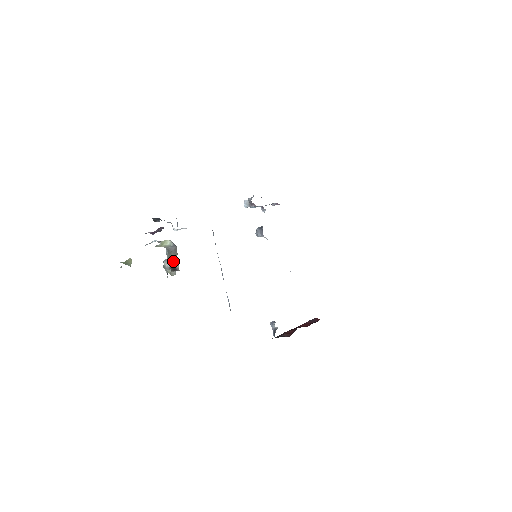
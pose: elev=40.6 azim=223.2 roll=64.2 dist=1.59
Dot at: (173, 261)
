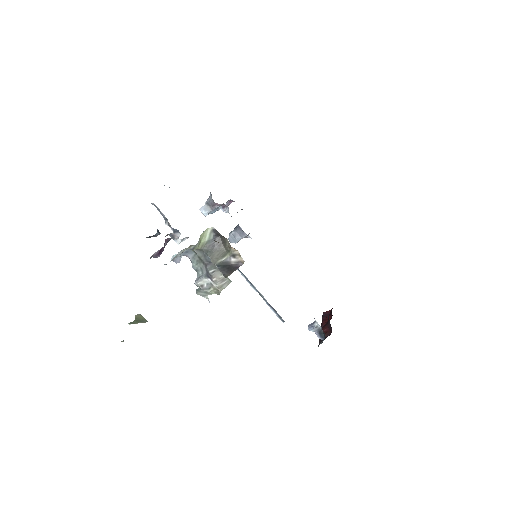
Dot at: (224, 260)
